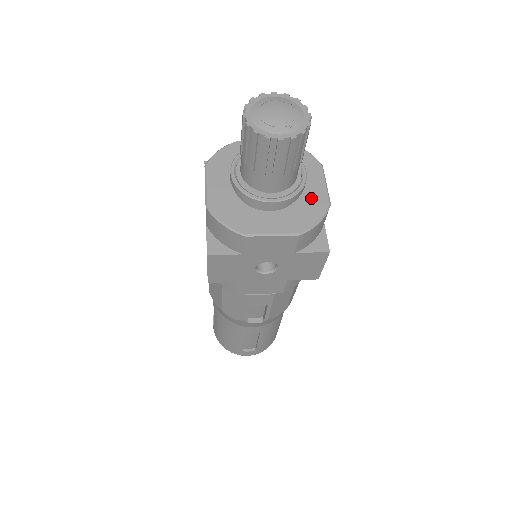
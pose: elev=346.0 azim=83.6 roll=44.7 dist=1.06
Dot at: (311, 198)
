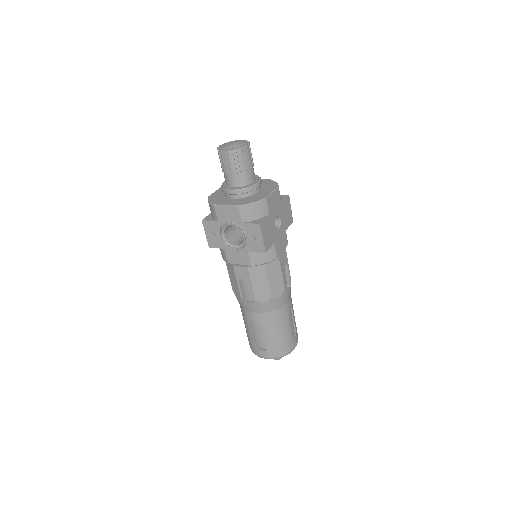
Dot at: (262, 183)
